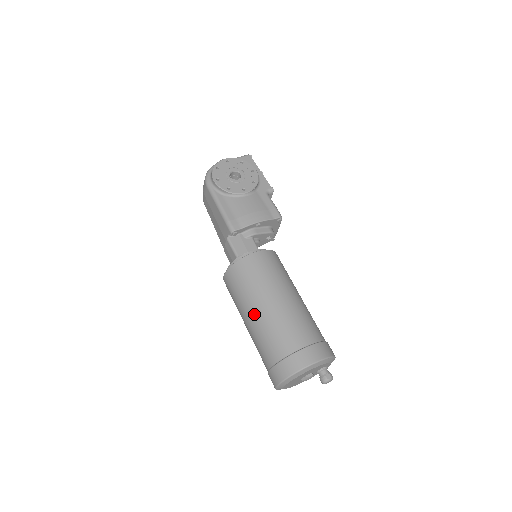
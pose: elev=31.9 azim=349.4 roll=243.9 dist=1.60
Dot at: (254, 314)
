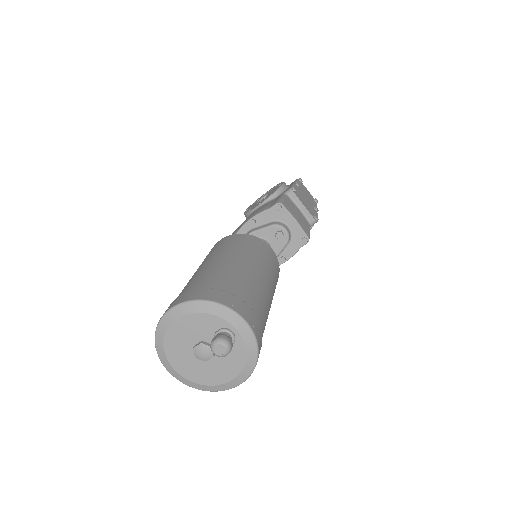
Dot at: occluded
